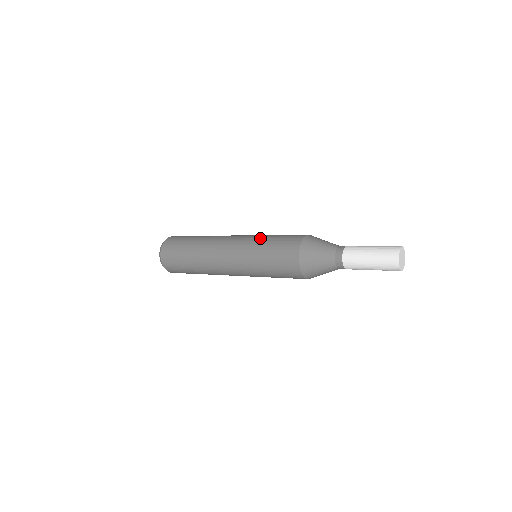
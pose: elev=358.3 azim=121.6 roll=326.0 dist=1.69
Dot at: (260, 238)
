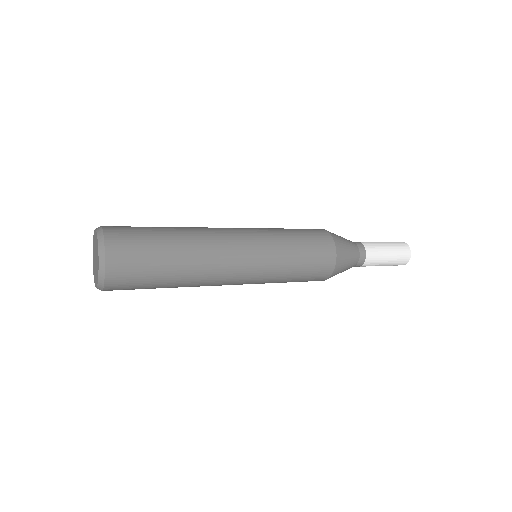
Dot at: occluded
